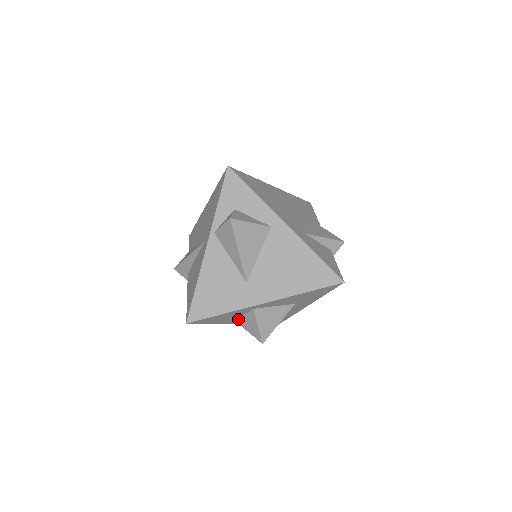
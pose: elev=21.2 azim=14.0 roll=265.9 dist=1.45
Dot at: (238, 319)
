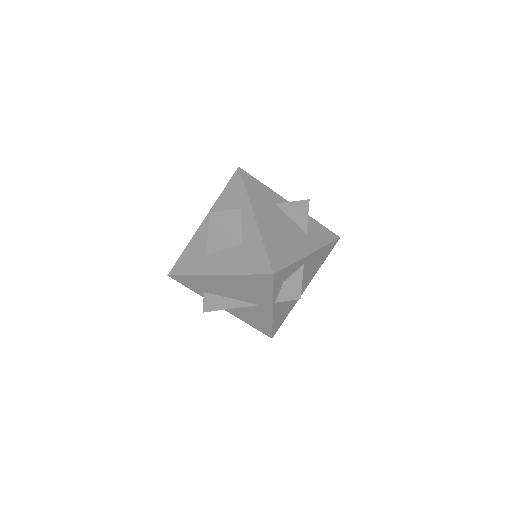
Dot at: occluded
